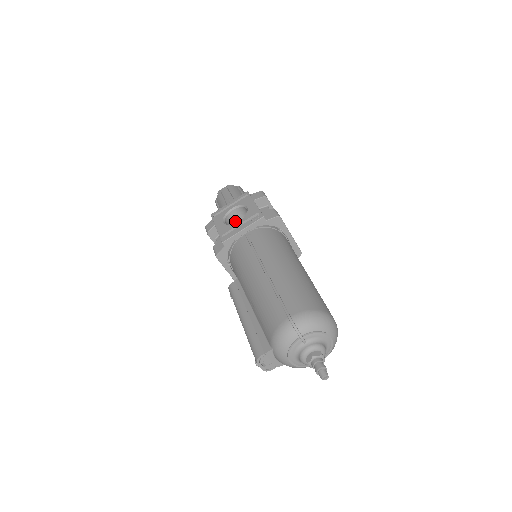
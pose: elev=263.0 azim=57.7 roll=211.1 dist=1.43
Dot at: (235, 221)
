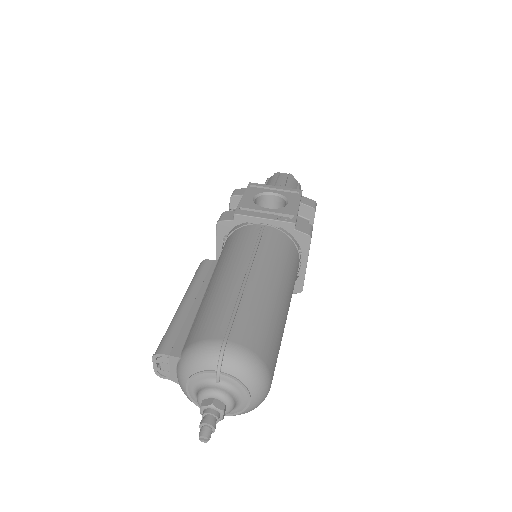
Dot at: (266, 207)
